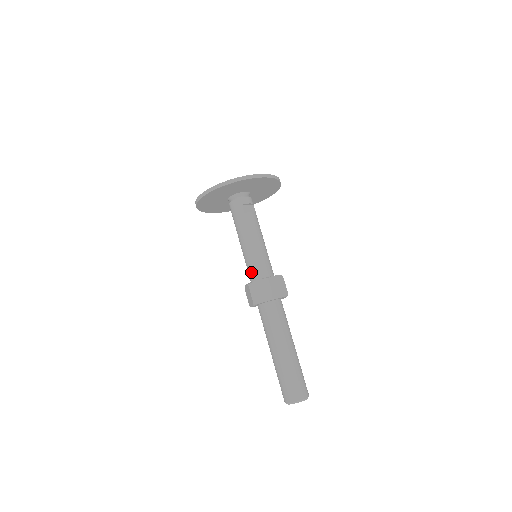
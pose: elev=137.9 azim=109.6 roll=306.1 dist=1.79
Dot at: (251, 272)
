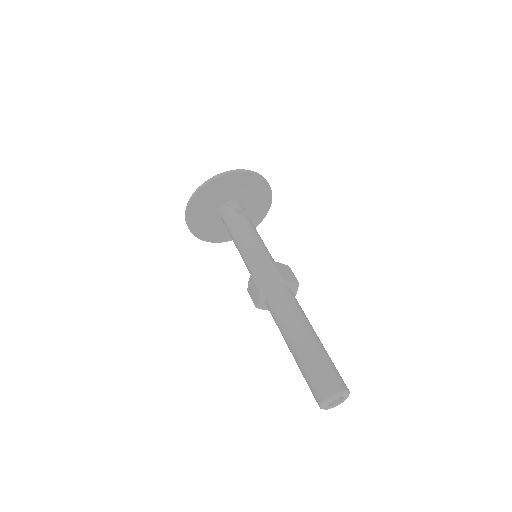
Dot at: (252, 266)
